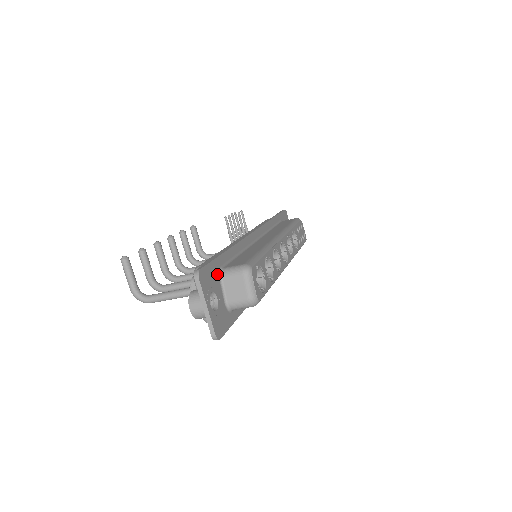
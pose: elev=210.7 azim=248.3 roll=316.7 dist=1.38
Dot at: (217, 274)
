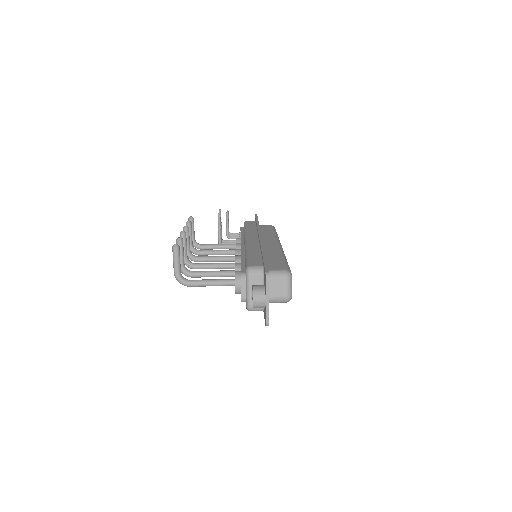
Dot at: occluded
